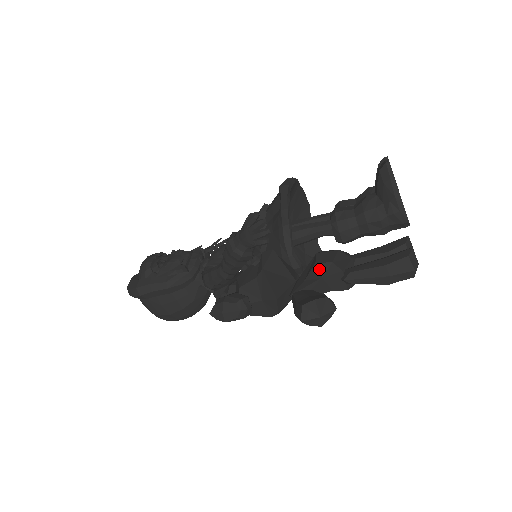
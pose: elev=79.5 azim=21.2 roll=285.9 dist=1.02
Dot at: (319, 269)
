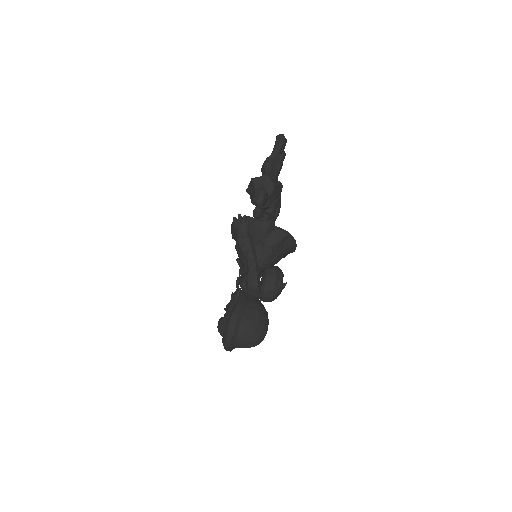
Dot at: (265, 164)
